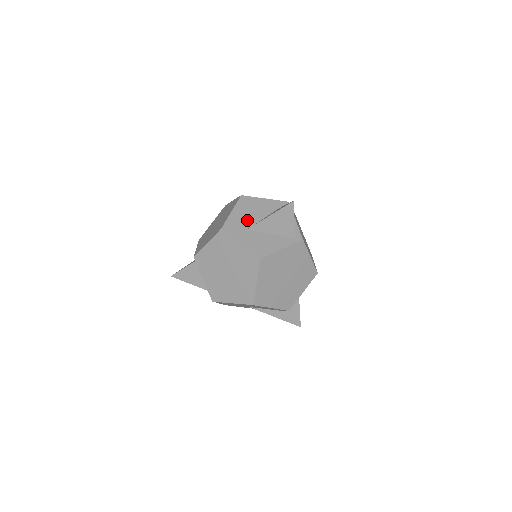
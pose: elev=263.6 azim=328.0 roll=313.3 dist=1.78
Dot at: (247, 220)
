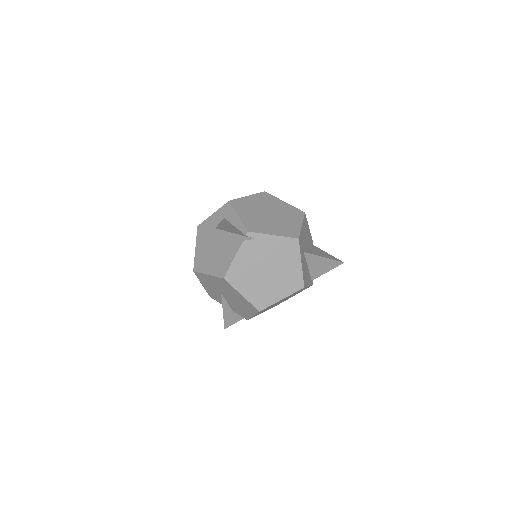
Dot at: occluded
